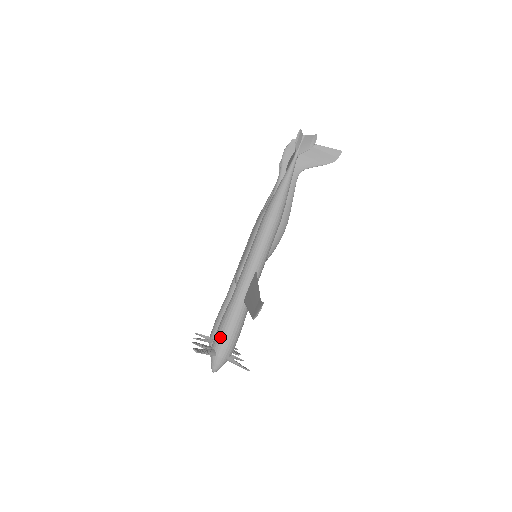
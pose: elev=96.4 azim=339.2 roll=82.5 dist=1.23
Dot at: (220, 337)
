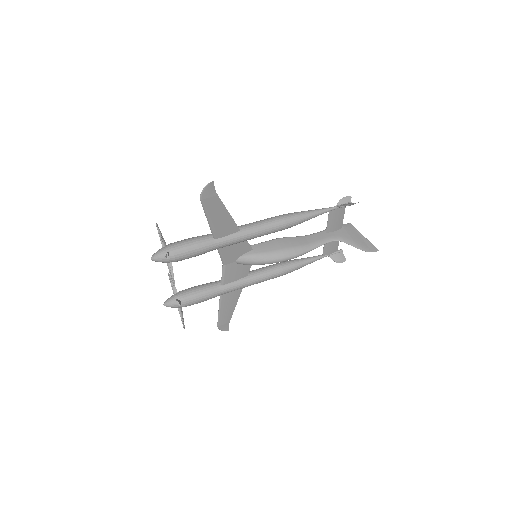
Dot at: (178, 241)
